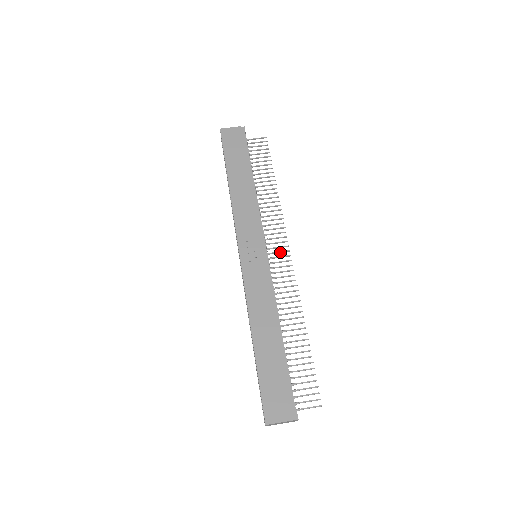
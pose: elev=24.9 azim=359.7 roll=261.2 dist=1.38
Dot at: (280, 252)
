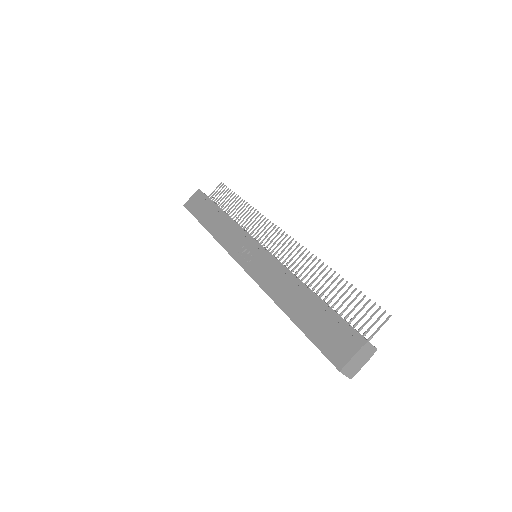
Dot at: (275, 237)
